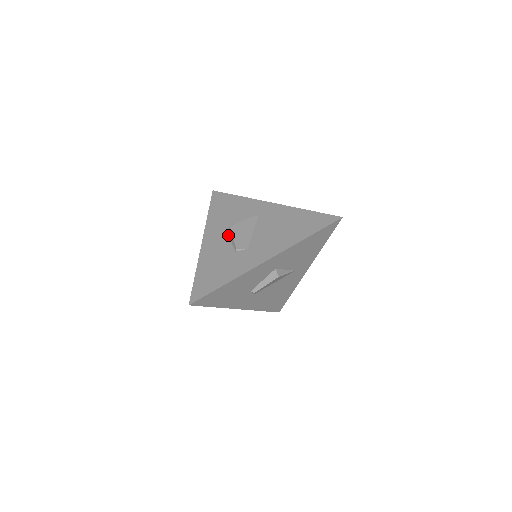
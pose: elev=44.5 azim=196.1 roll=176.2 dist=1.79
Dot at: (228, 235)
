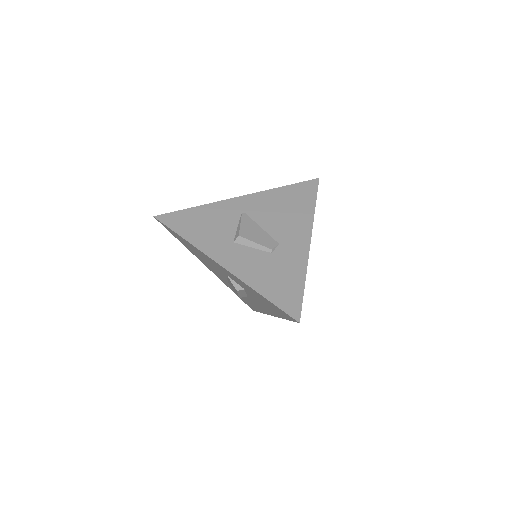
Dot at: (241, 245)
